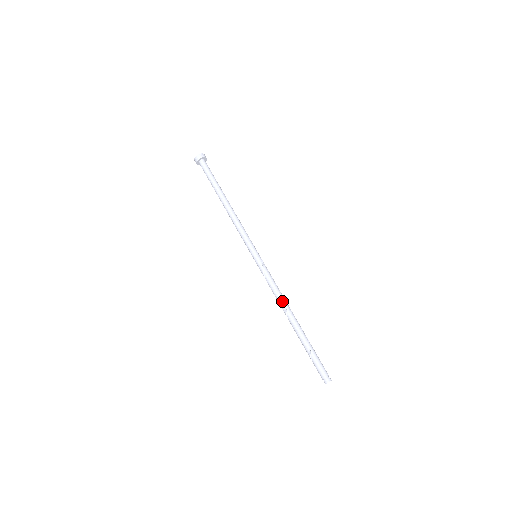
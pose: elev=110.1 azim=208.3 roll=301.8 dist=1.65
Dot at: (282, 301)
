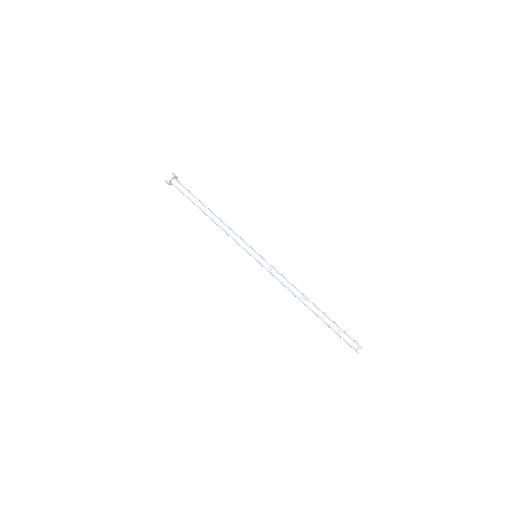
Dot at: (296, 289)
